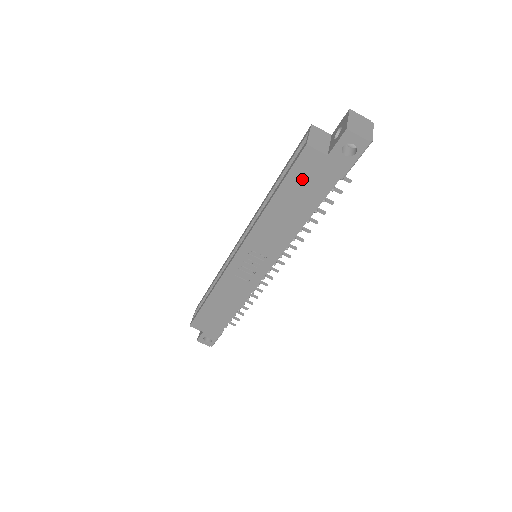
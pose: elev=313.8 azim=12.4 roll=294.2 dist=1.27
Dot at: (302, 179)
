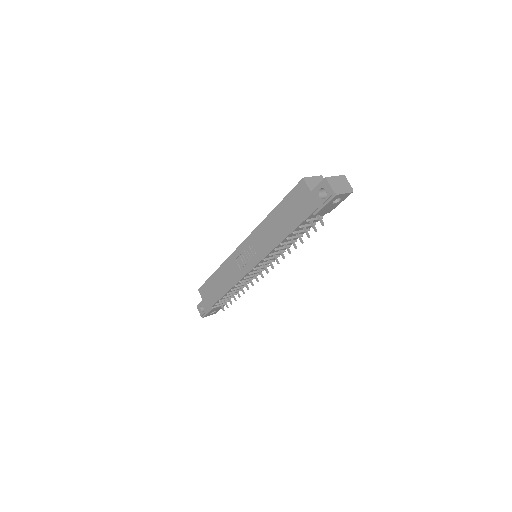
Dot at: (293, 202)
